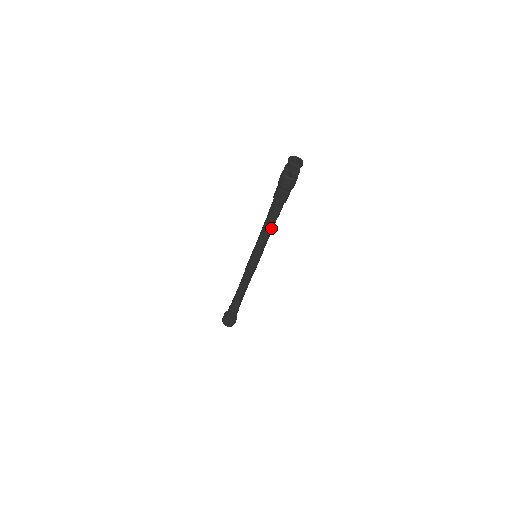
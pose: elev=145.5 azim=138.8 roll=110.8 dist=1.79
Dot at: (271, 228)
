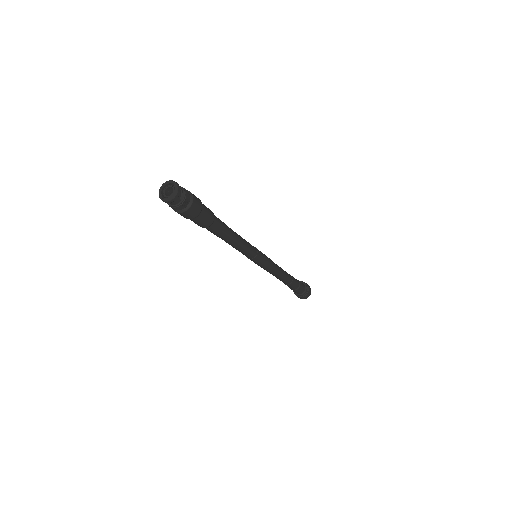
Dot at: (235, 237)
